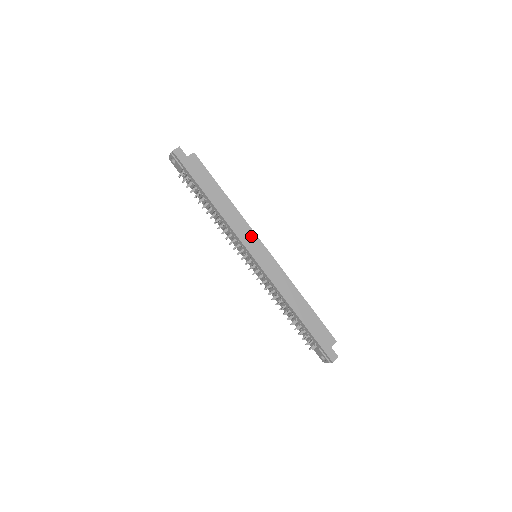
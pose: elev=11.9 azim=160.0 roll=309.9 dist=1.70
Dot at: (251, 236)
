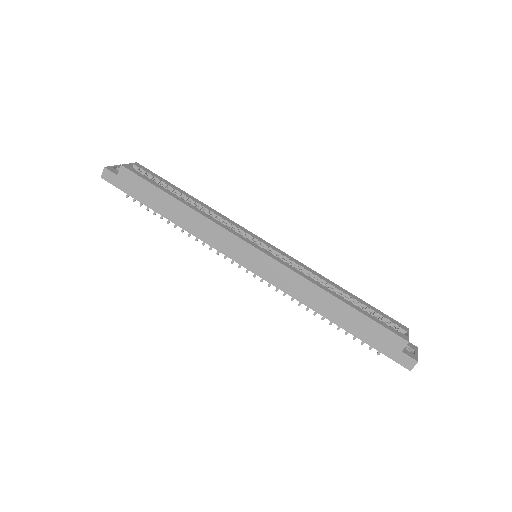
Dot at: (231, 241)
